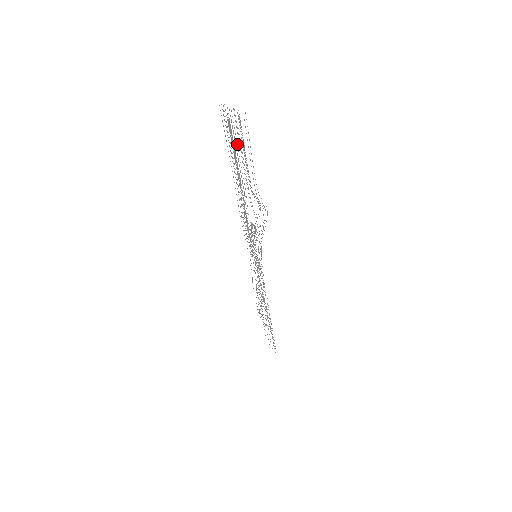
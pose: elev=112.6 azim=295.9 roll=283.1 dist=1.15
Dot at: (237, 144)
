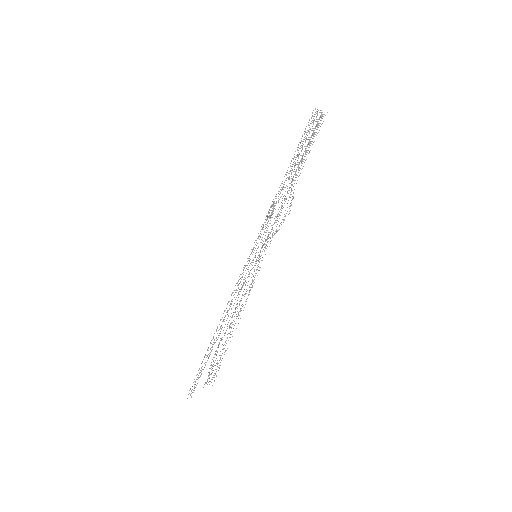
Dot at: occluded
